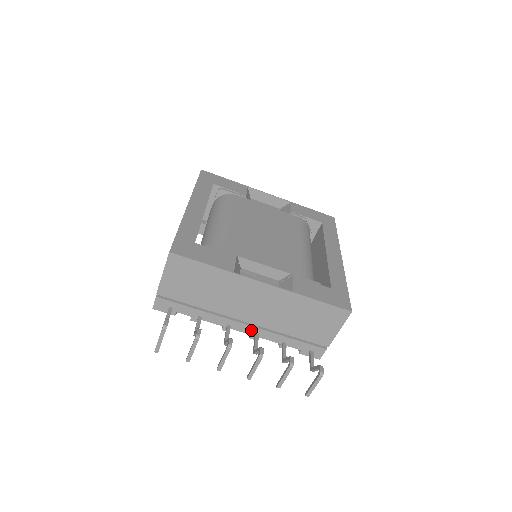
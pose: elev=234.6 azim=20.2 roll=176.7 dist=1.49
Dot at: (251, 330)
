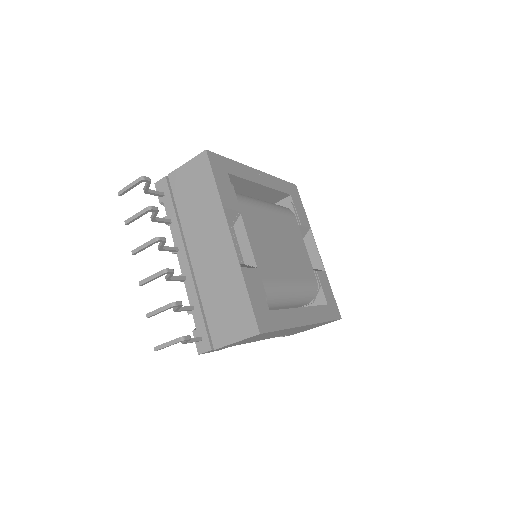
Dot at: (186, 270)
